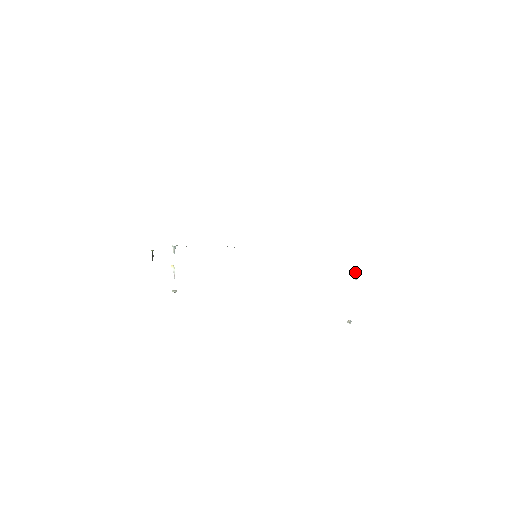
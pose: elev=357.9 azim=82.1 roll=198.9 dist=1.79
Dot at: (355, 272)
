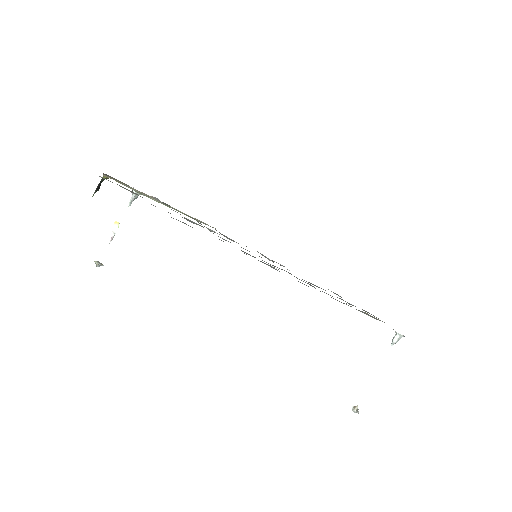
Dot at: (396, 333)
